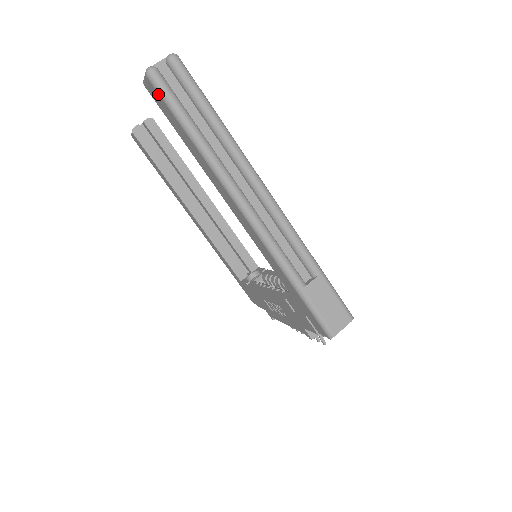
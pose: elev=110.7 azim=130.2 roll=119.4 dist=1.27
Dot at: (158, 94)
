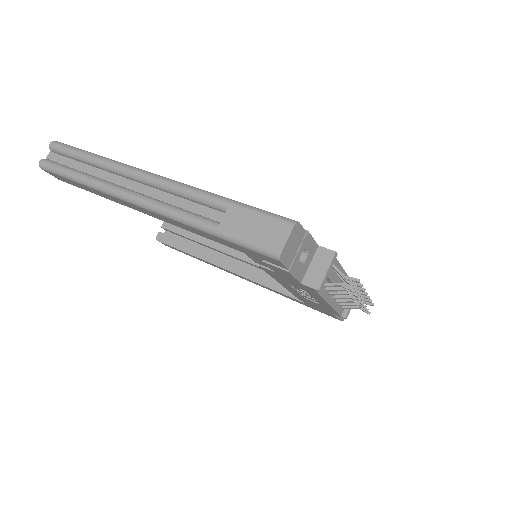
Dot at: (52, 173)
